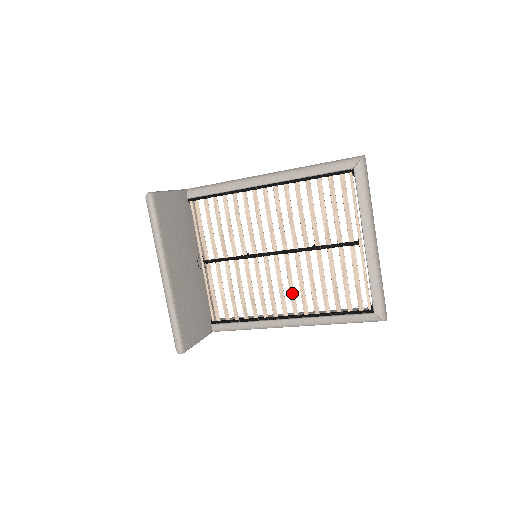
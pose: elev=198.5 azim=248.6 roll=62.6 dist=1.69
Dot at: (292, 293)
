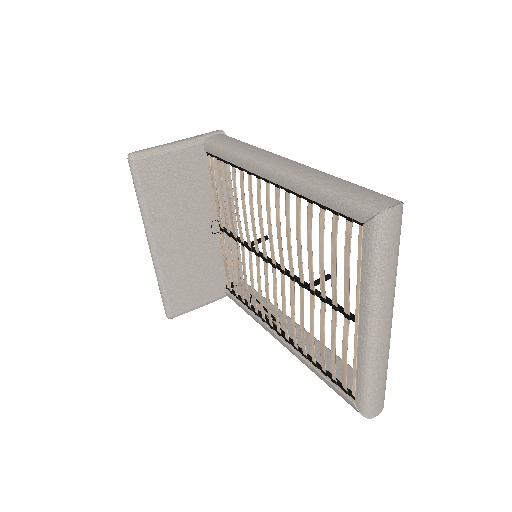
Dot at: (284, 317)
